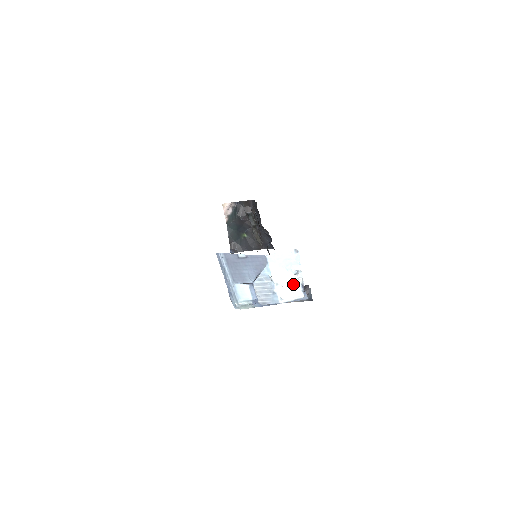
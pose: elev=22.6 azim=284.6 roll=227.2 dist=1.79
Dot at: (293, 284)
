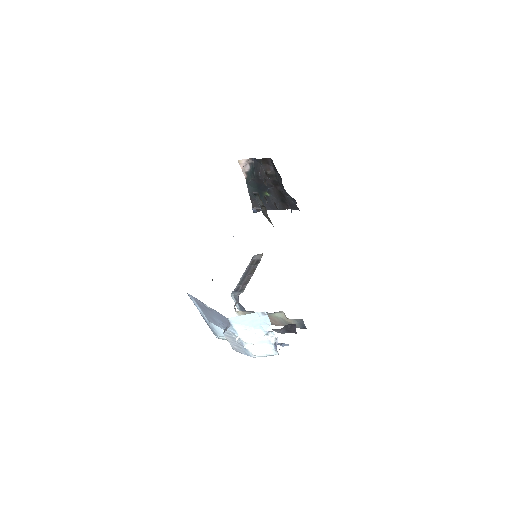
Dot at: (264, 343)
